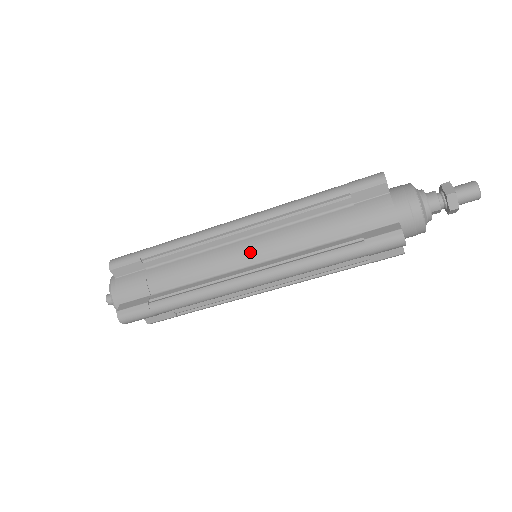
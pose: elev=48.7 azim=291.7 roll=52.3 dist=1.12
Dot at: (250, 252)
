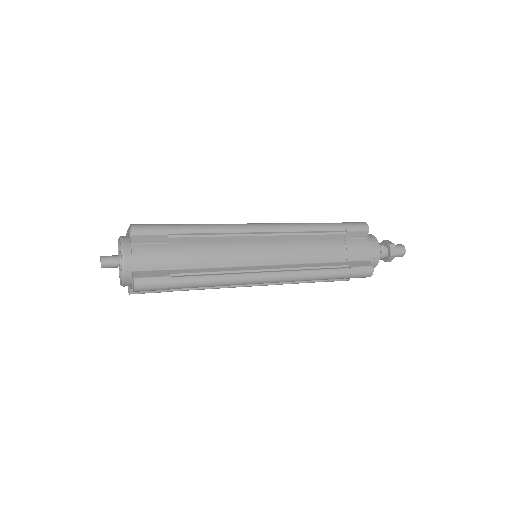
Dot at: occluded
